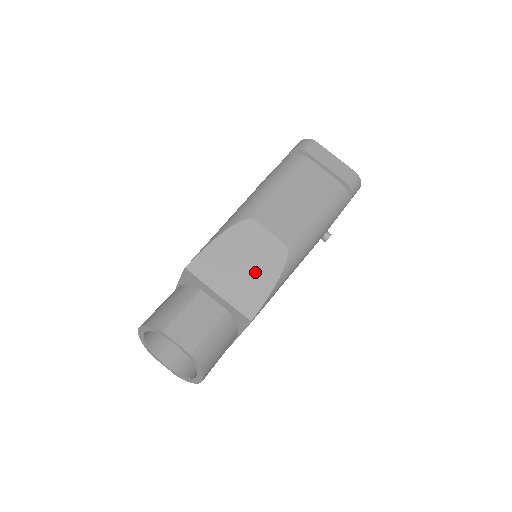
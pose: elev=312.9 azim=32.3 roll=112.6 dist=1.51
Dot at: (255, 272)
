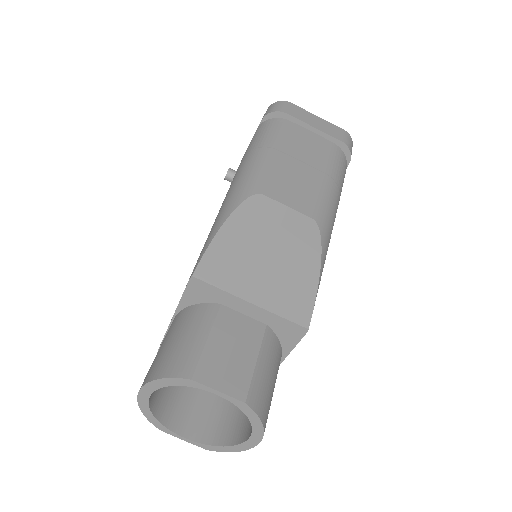
Dot at: (288, 261)
